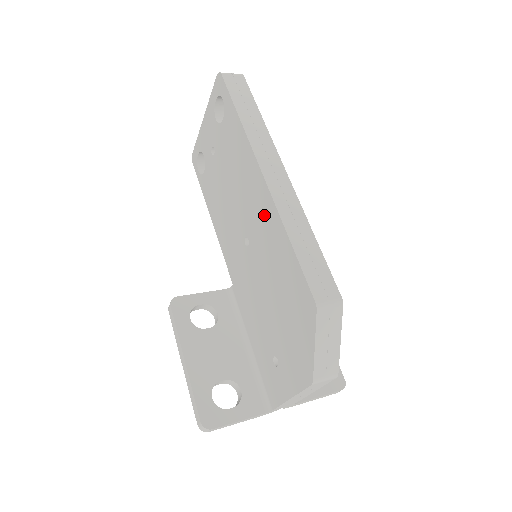
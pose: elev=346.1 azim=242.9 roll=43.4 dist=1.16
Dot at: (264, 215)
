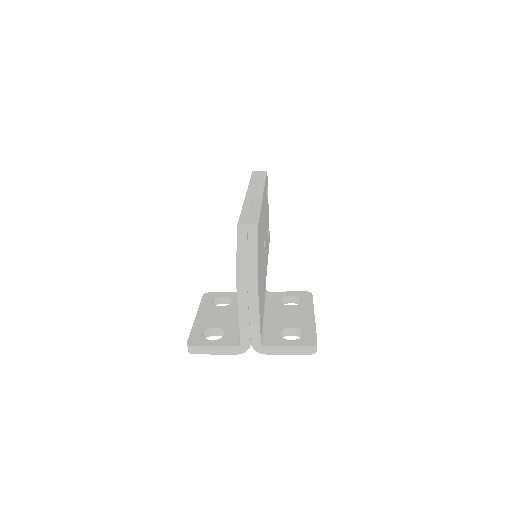
Dot at: occluded
